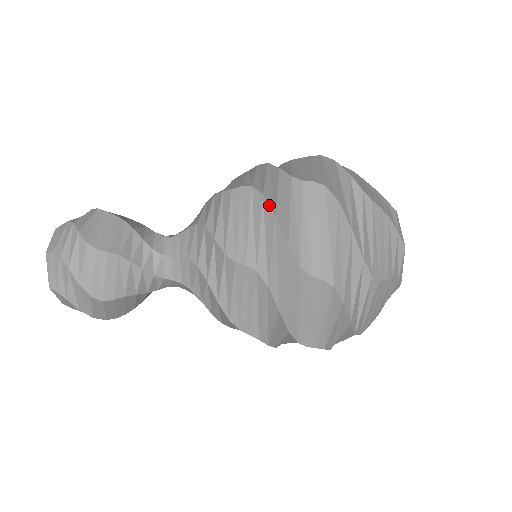
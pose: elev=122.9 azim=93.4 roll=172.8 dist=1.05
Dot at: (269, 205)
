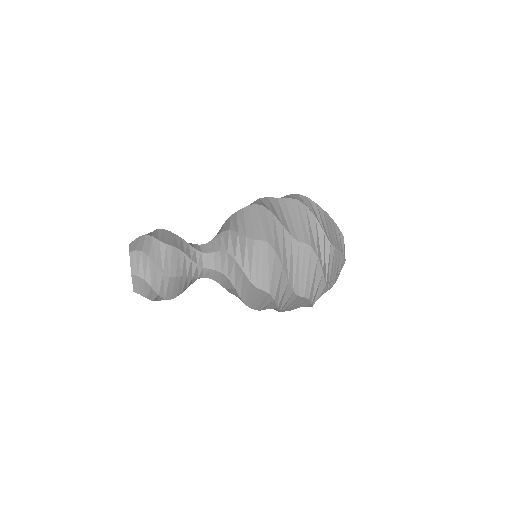
Dot at: (255, 201)
